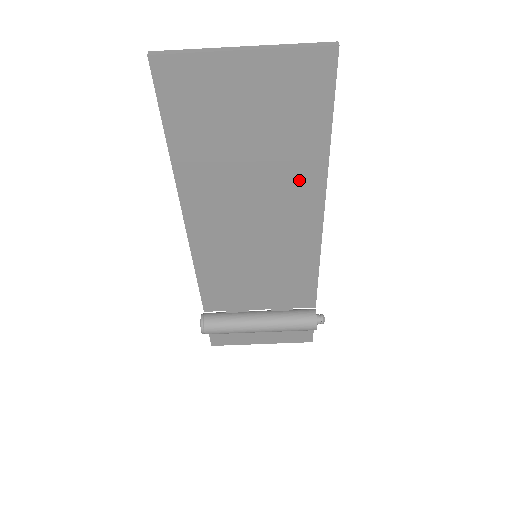
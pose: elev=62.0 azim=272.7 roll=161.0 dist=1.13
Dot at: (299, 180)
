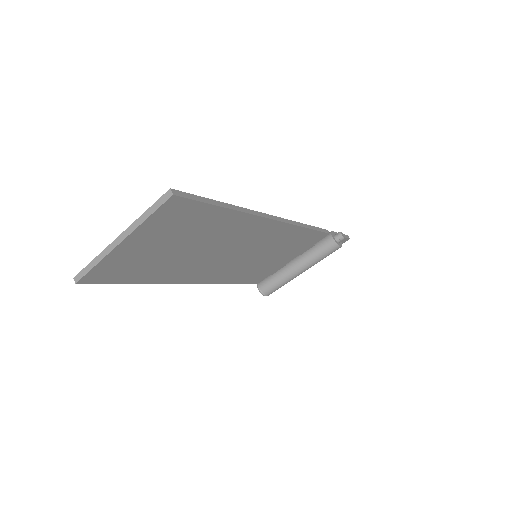
Dot at: (236, 229)
